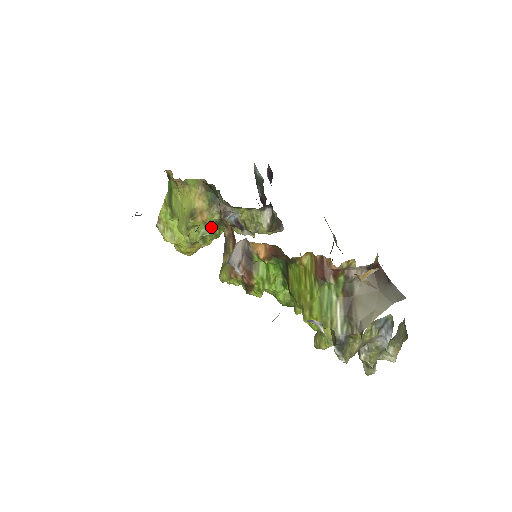
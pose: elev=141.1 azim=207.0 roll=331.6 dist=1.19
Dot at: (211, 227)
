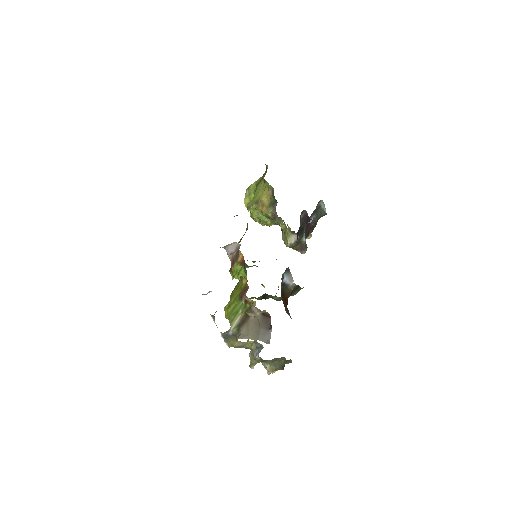
Dot at: occluded
